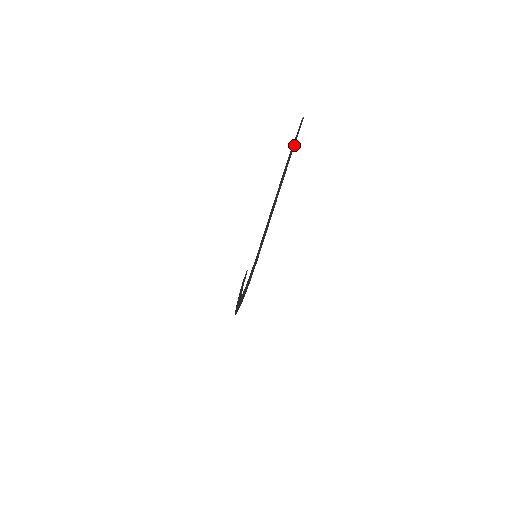
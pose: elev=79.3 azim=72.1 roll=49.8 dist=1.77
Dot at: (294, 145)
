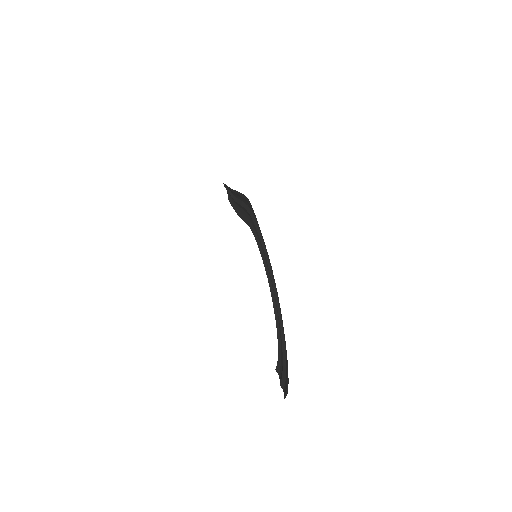
Dot at: (228, 190)
